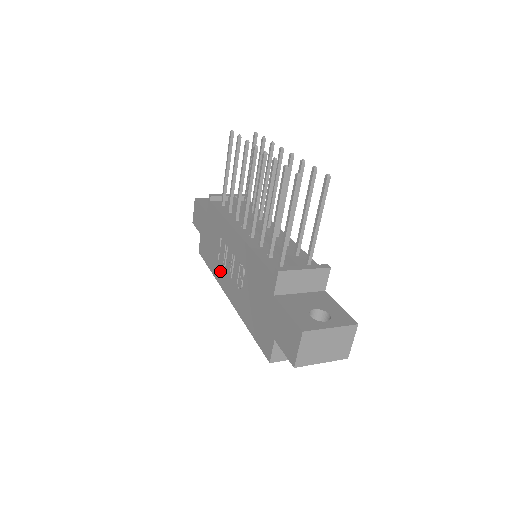
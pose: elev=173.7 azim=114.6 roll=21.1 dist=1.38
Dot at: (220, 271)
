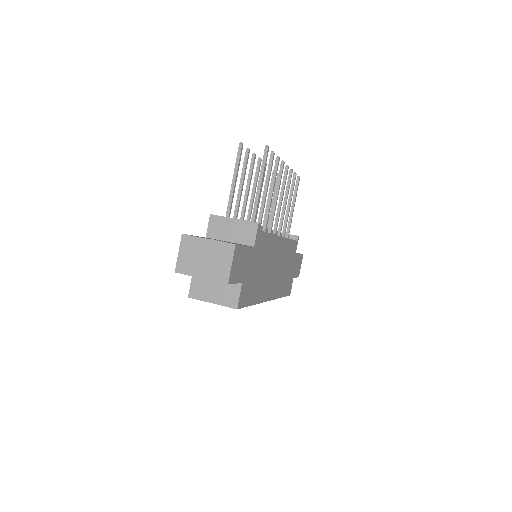
Dot at: occluded
